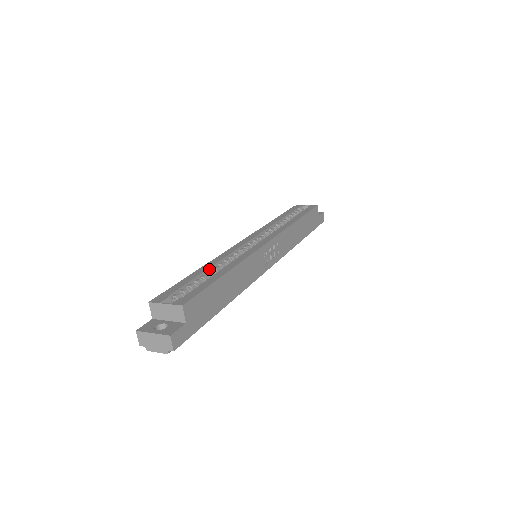
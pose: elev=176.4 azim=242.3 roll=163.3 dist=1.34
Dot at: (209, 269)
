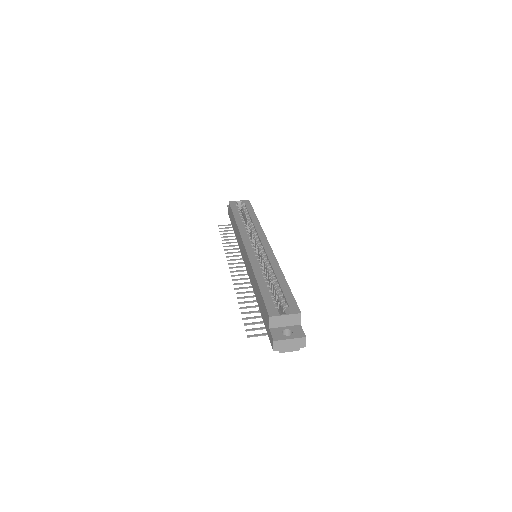
Dot at: (263, 278)
